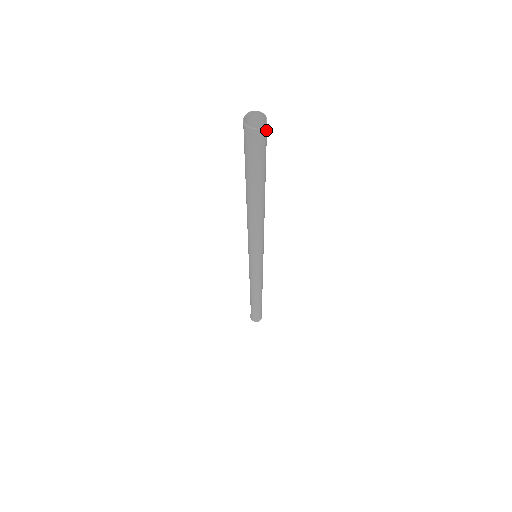
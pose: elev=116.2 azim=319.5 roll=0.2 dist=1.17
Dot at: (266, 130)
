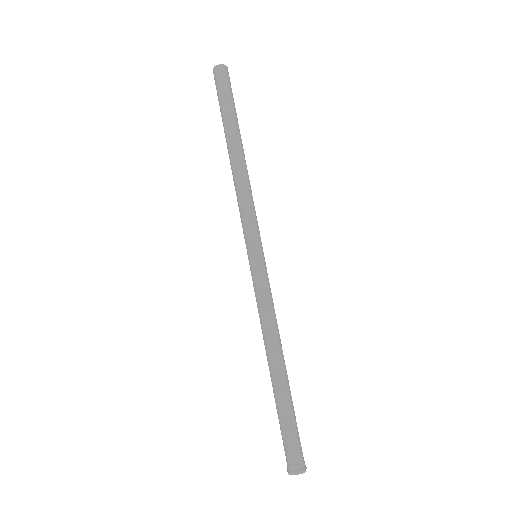
Dot at: (226, 71)
